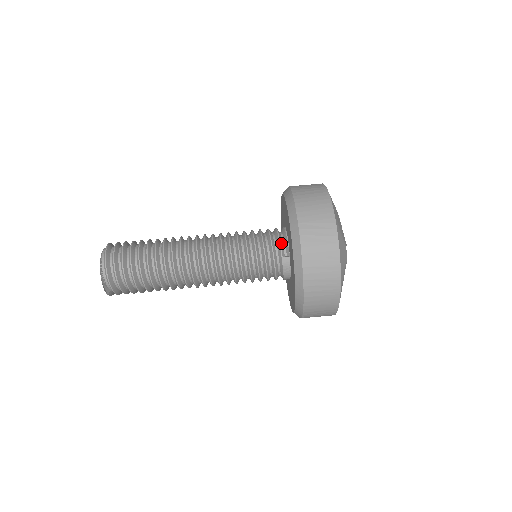
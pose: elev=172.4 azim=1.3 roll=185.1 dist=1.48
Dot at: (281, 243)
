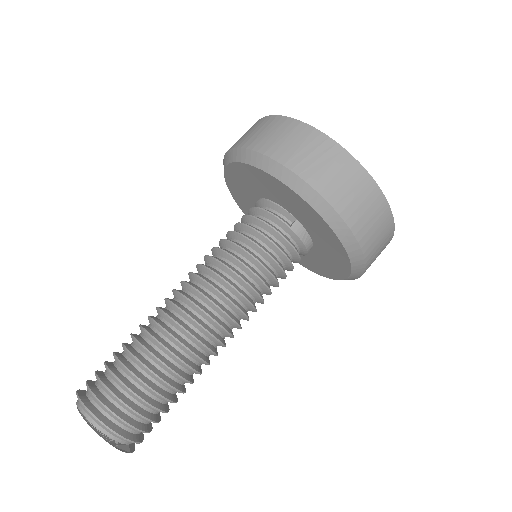
Dot at: (274, 214)
